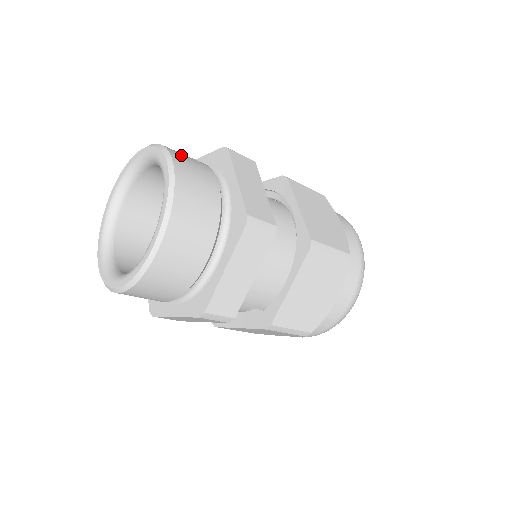
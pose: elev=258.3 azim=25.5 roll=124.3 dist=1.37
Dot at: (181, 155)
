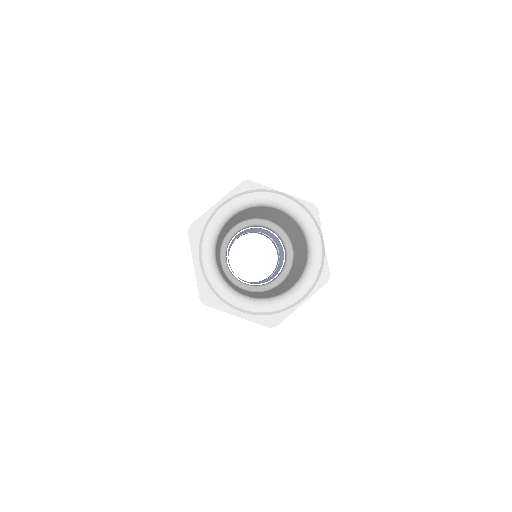
Dot at: occluded
